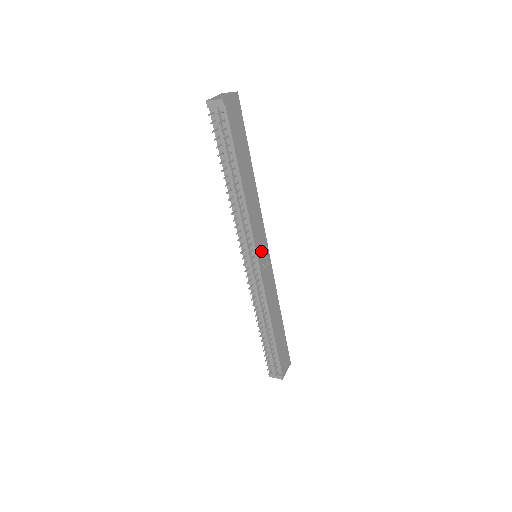
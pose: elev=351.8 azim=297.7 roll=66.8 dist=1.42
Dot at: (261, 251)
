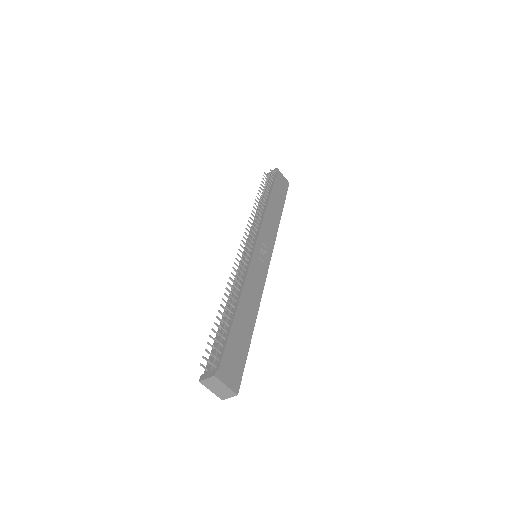
Dot at: (262, 248)
